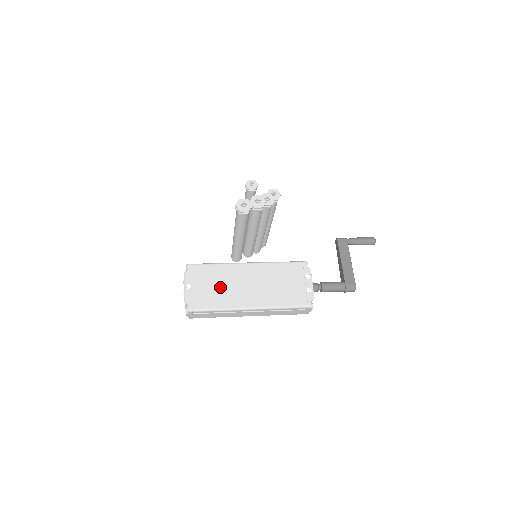
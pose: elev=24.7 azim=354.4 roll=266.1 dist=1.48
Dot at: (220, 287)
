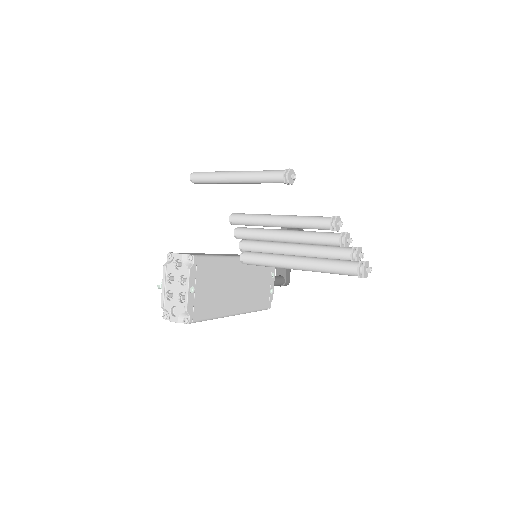
Dot at: (217, 290)
